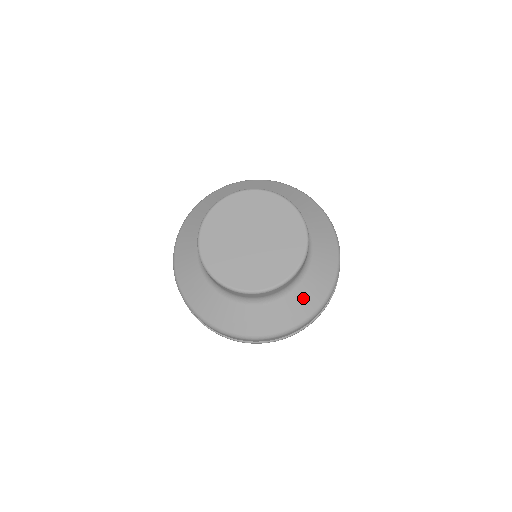
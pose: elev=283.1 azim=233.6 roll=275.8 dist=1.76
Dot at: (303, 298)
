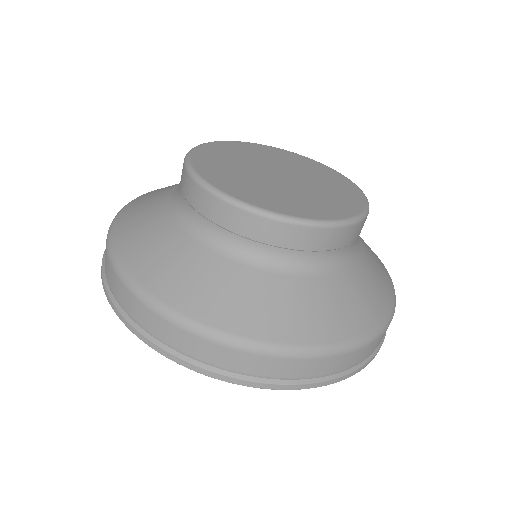
Dot at: (256, 297)
